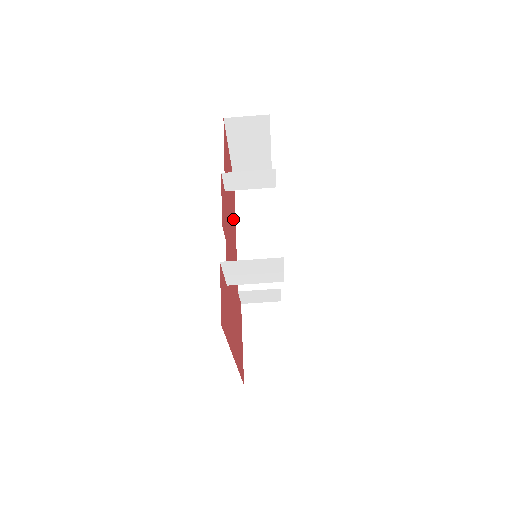
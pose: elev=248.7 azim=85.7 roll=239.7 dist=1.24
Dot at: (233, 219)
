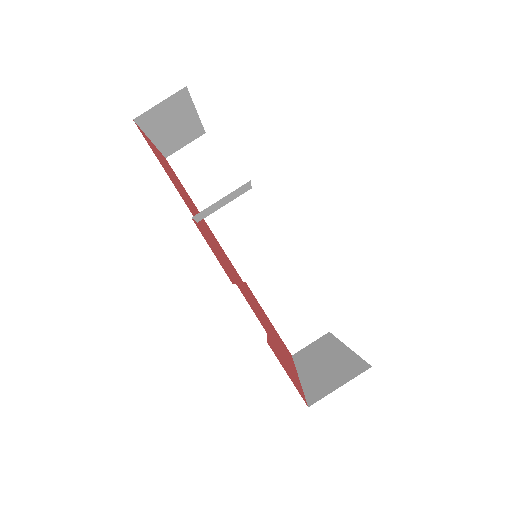
Dot at: occluded
